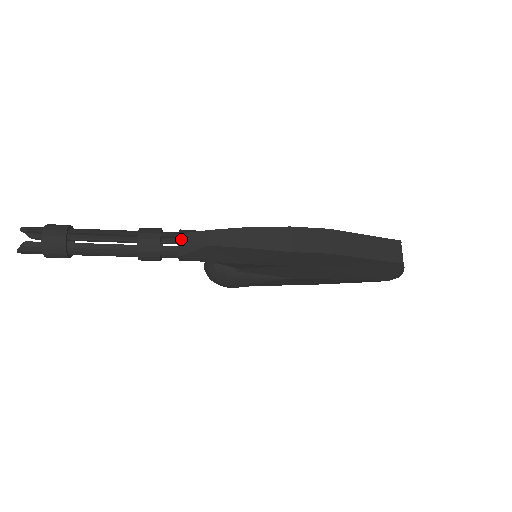
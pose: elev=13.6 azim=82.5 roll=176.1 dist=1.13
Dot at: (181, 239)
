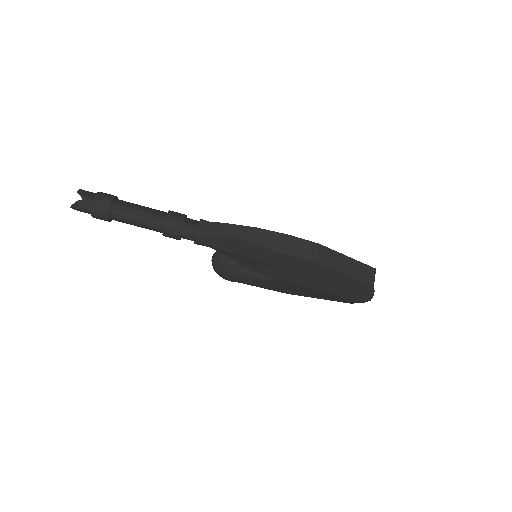
Dot at: (200, 225)
